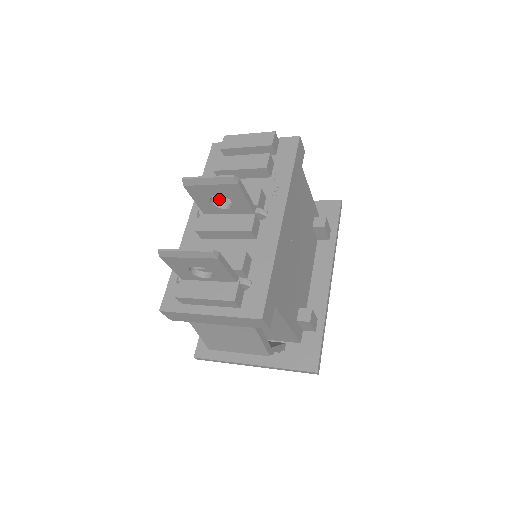
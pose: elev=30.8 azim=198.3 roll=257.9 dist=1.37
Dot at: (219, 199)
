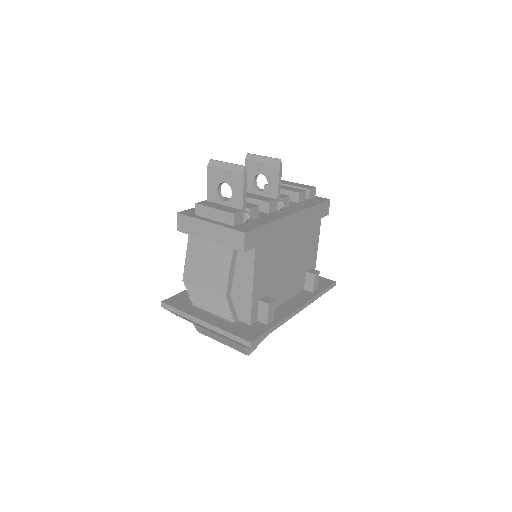
Dot at: occluded
